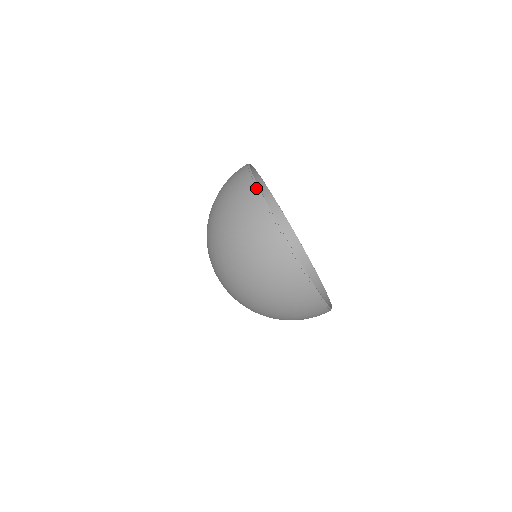
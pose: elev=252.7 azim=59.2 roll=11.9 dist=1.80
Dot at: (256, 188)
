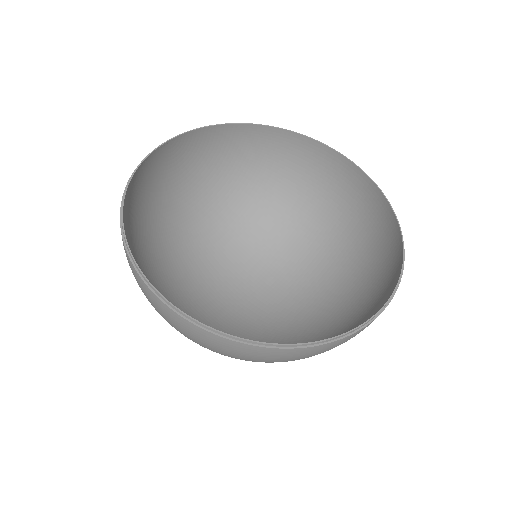
Dot at: (231, 342)
